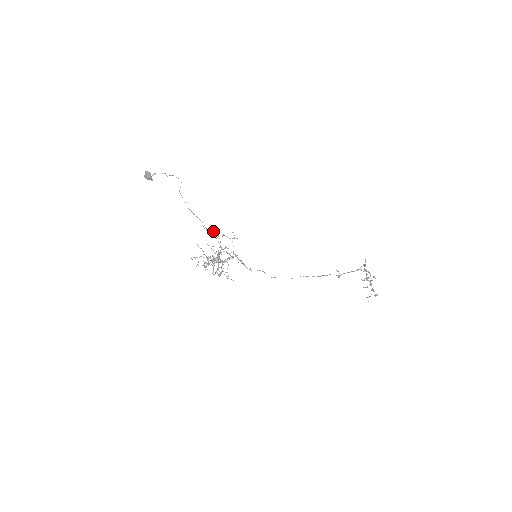
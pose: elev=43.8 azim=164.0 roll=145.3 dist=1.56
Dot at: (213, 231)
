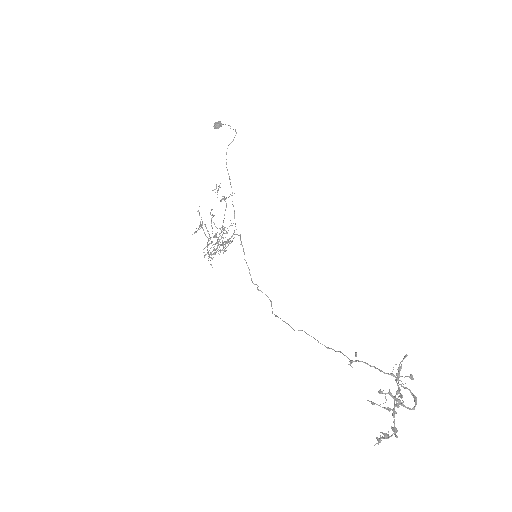
Dot at: (216, 186)
